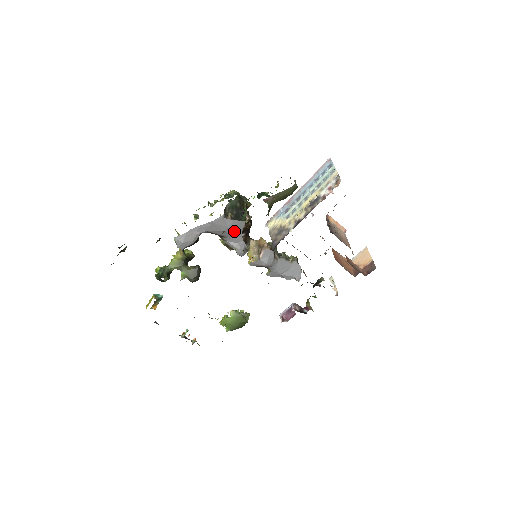
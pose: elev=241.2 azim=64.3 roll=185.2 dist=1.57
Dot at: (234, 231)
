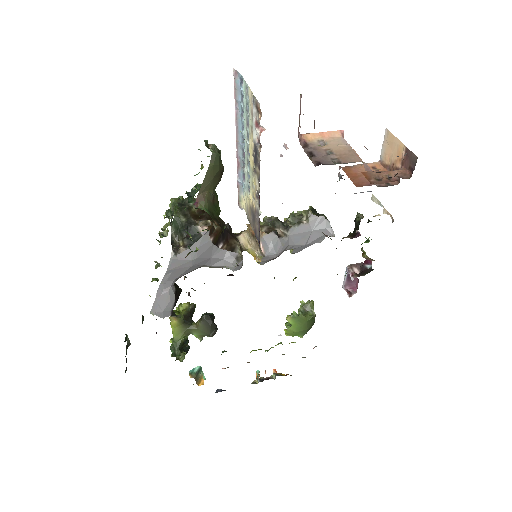
Dot at: (204, 255)
